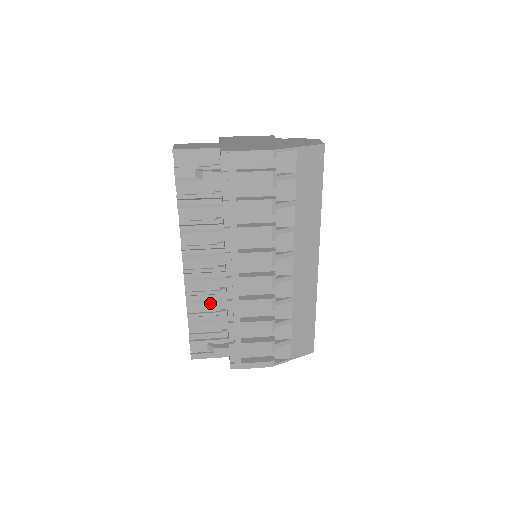
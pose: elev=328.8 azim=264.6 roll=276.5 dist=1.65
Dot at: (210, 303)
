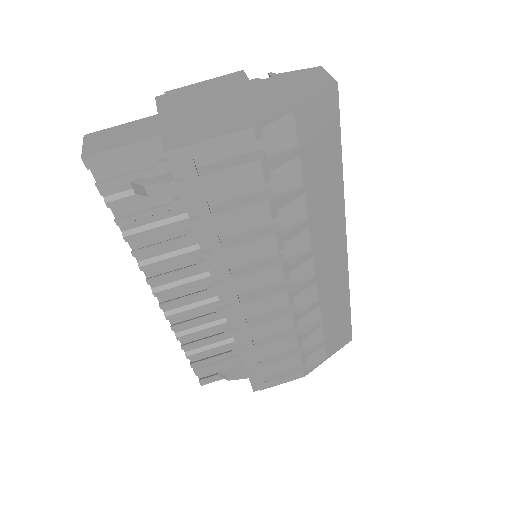
Dot at: (208, 329)
